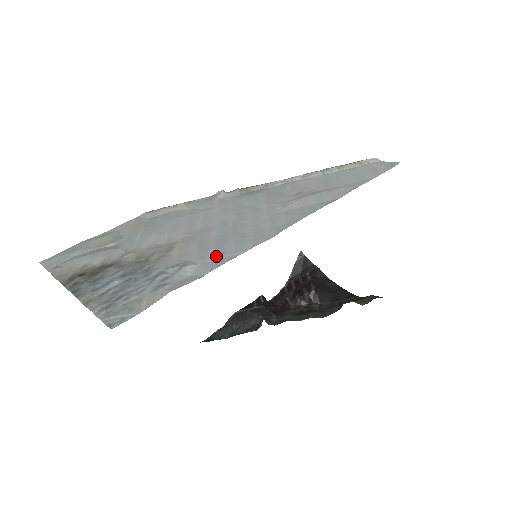
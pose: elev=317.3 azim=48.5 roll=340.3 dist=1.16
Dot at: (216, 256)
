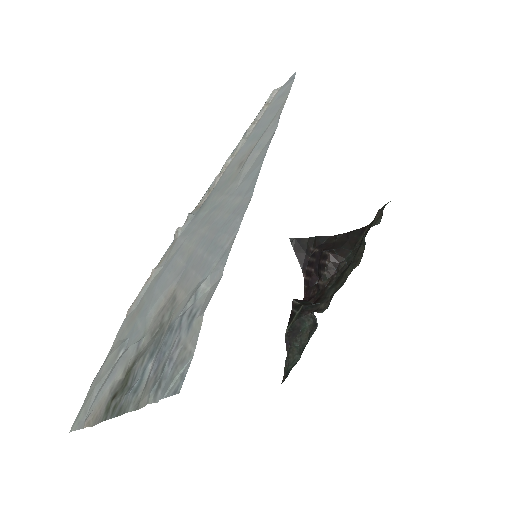
Dot at: (218, 256)
